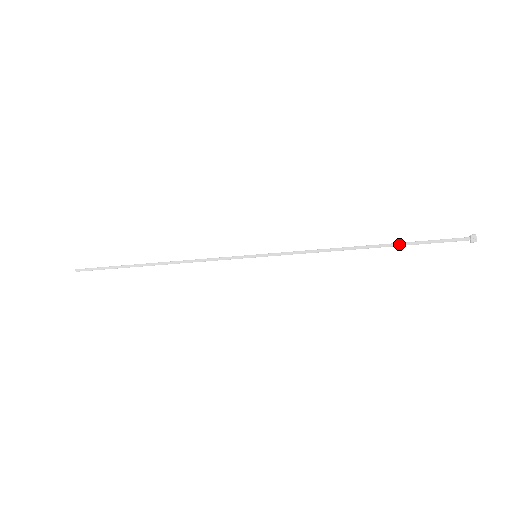
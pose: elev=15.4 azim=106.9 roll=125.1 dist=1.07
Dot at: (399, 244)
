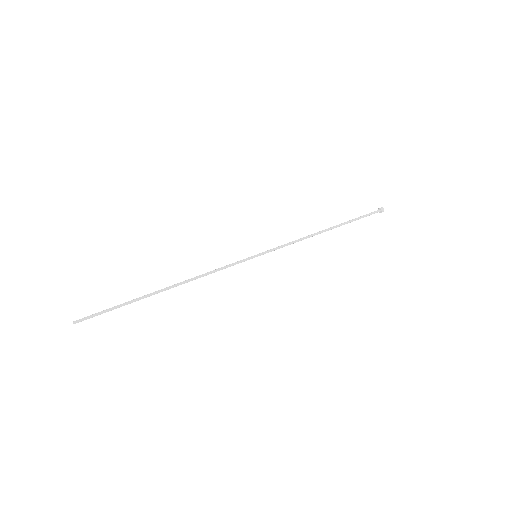
Dot at: occluded
